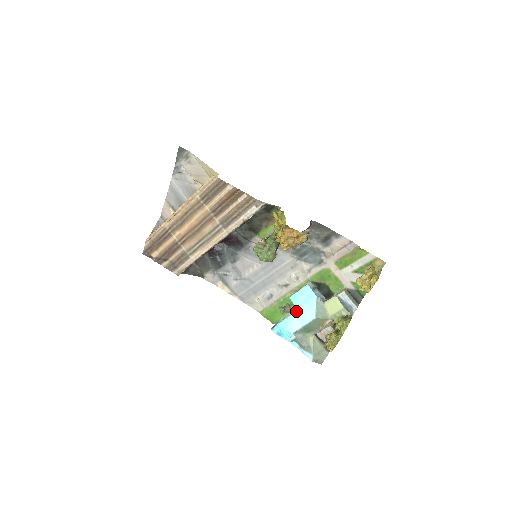
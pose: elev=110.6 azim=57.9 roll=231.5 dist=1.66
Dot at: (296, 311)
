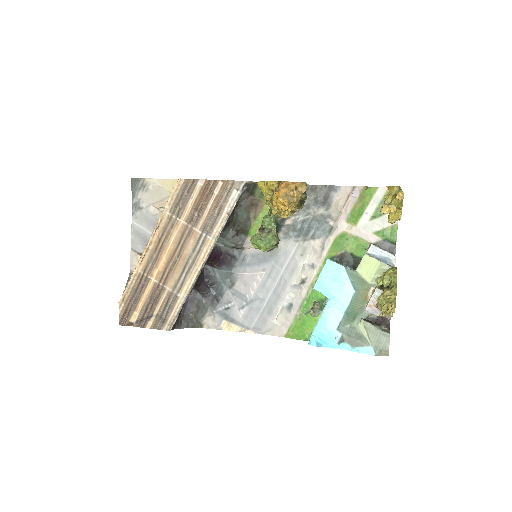
Dot at: (328, 300)
